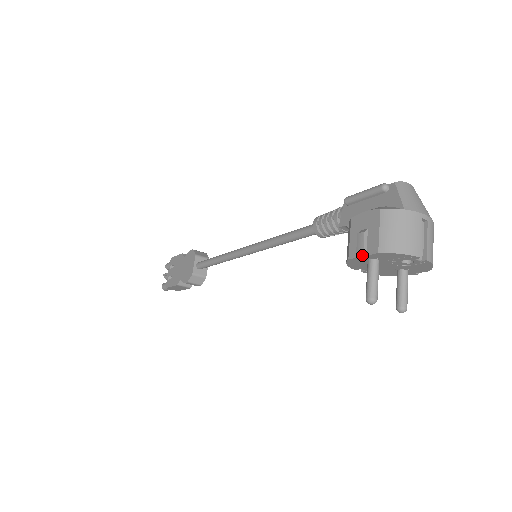
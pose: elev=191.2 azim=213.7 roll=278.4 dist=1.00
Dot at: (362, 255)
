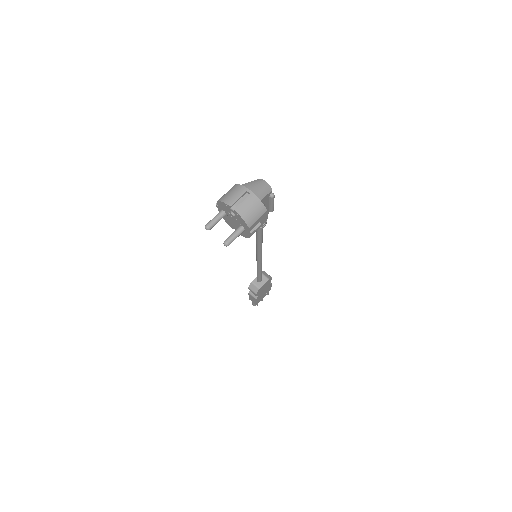
Dot at: (217, 205)
